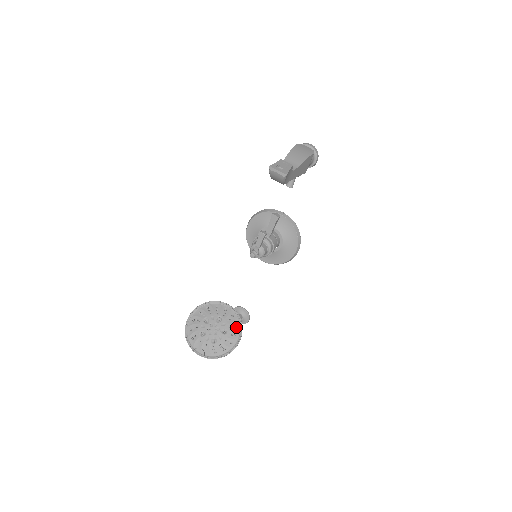
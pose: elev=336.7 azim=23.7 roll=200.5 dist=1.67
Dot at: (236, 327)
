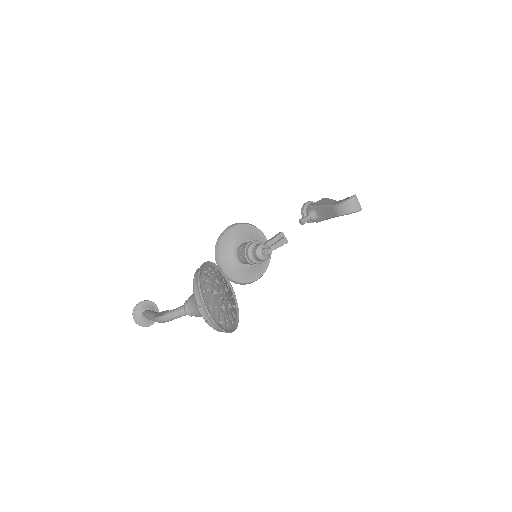
Dot at: (235, 309)
